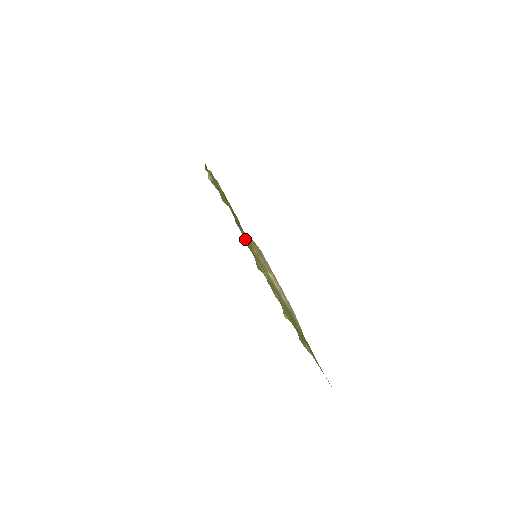
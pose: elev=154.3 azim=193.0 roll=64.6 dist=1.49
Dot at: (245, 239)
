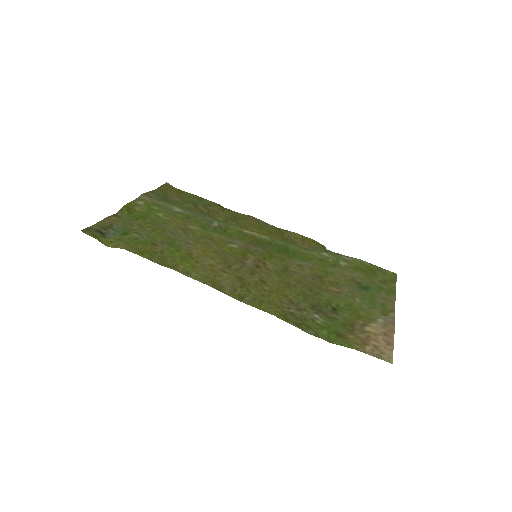
Dot at: (306, 315)
